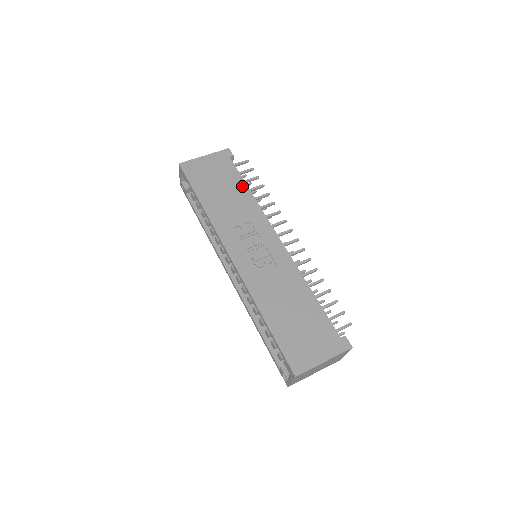
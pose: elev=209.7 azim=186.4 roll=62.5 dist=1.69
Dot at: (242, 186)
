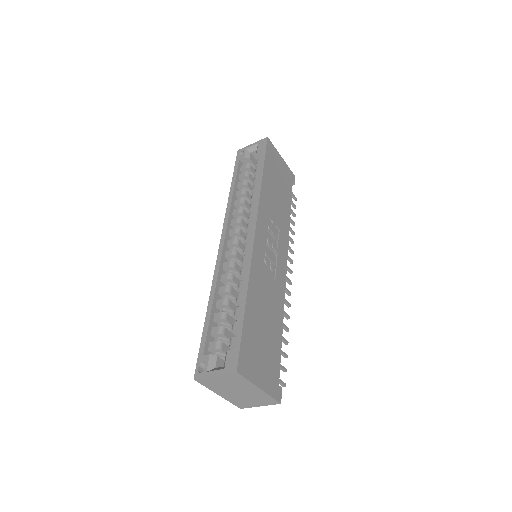
Dot at: (288, 205)
